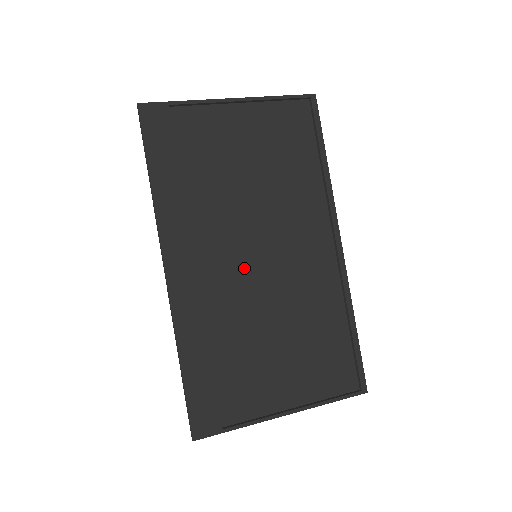
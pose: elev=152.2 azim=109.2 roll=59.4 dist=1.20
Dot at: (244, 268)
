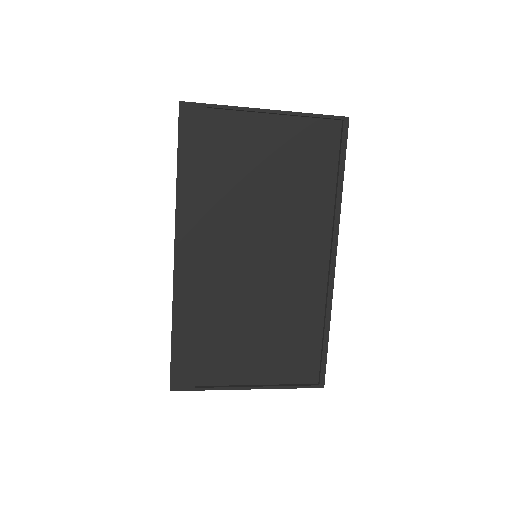
Dot at: (243, 264)
